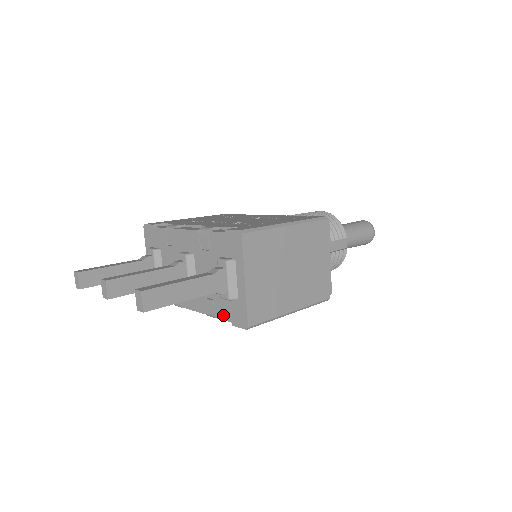
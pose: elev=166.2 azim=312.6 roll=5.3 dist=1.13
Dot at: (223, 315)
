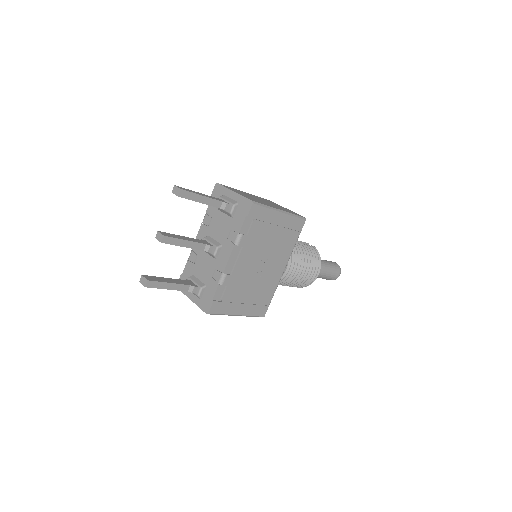
Dot at: (240, 223)
